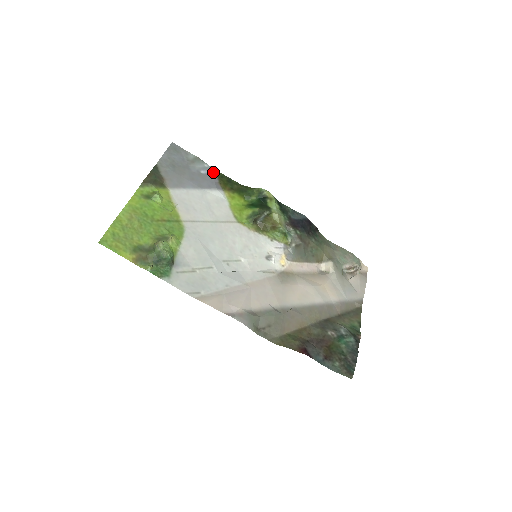
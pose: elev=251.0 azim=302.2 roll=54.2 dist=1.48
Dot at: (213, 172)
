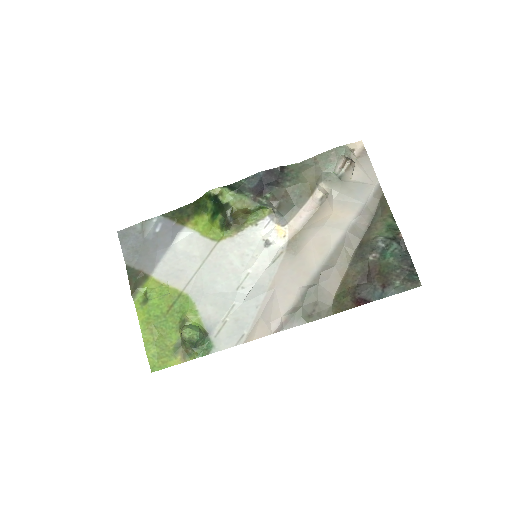
Dot at: (164, 219)
